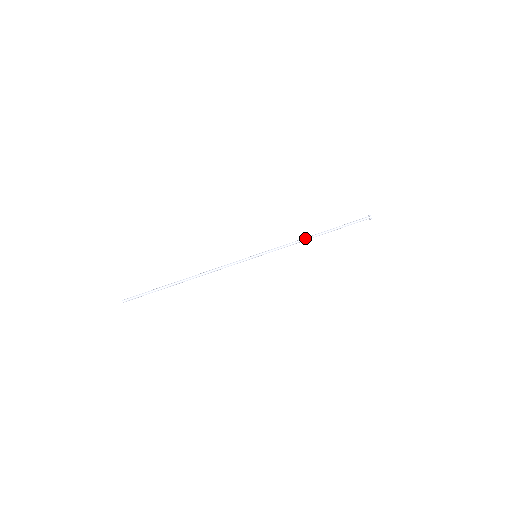
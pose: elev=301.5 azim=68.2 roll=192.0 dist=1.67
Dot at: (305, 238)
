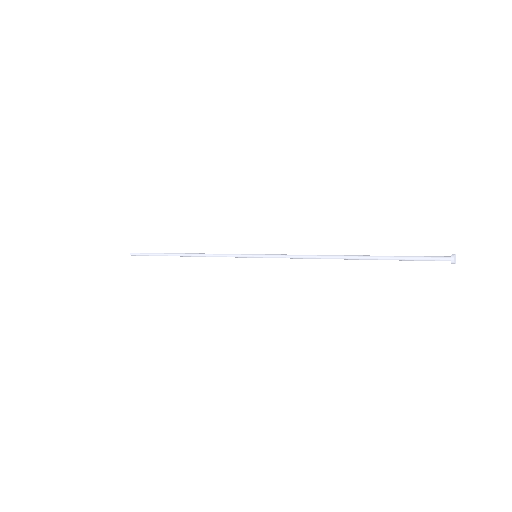
Dot at: (327, 256)
